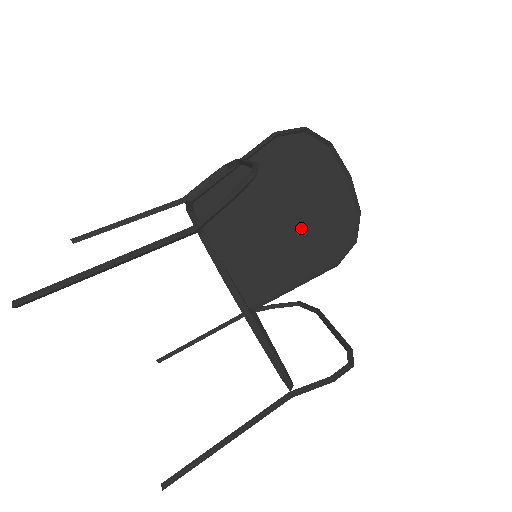
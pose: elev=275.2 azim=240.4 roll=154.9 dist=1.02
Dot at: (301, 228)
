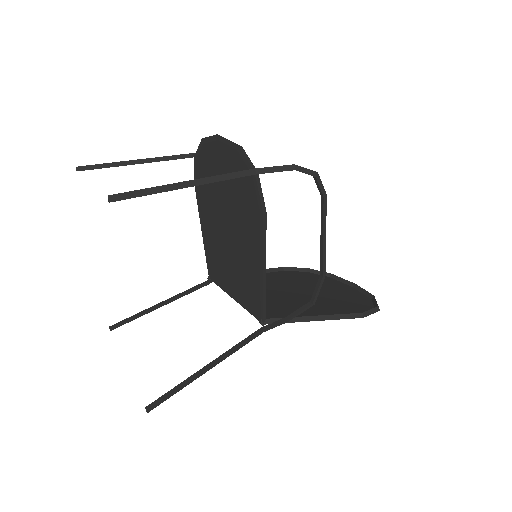
Dot at: occluded
